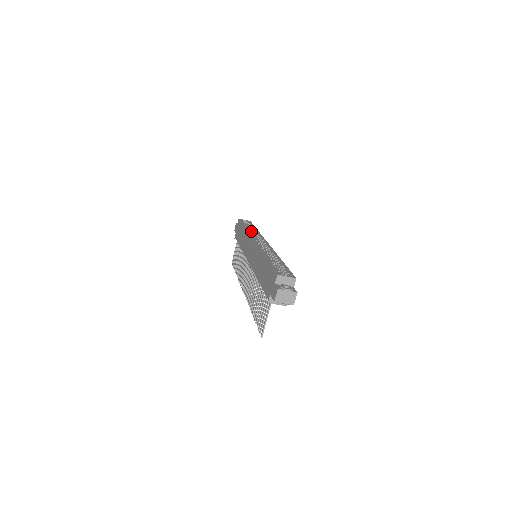
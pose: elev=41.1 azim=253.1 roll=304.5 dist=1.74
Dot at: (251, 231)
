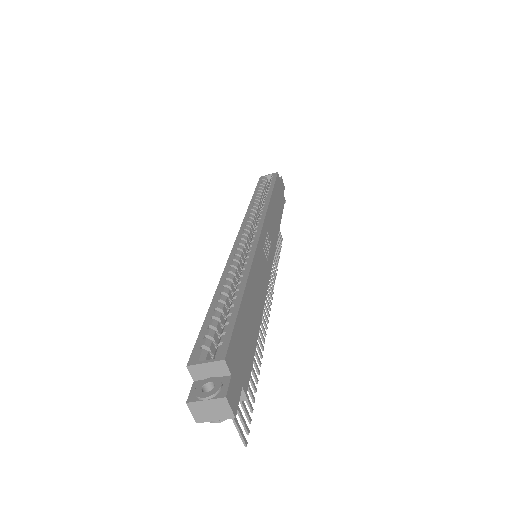
Dot at: occluded
